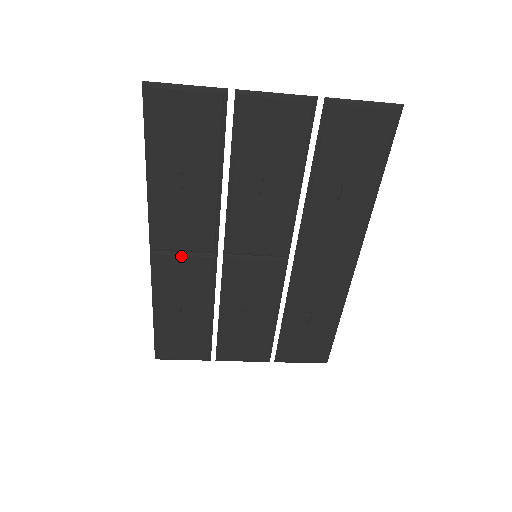
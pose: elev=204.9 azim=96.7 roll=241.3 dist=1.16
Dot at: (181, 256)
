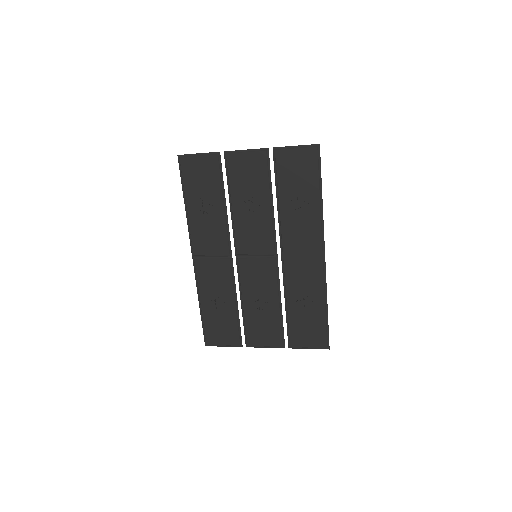
Dot at: (210, 260)
